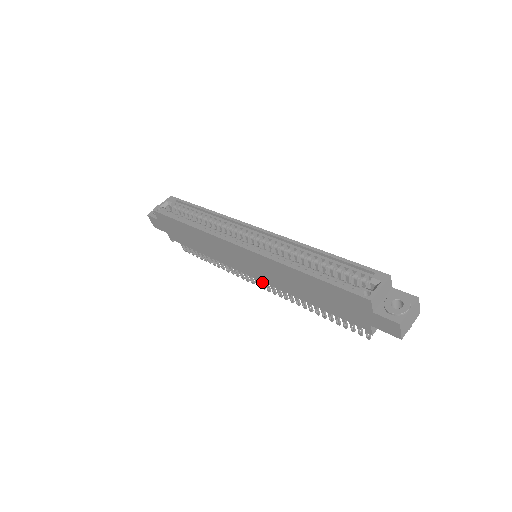
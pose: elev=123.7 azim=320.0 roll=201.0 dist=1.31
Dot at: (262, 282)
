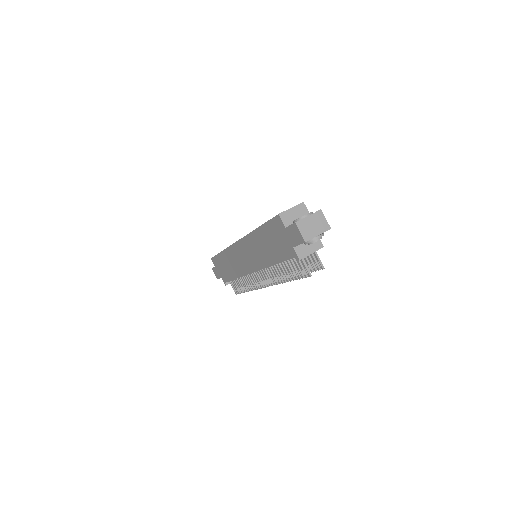
Dot at: (262, 279)
